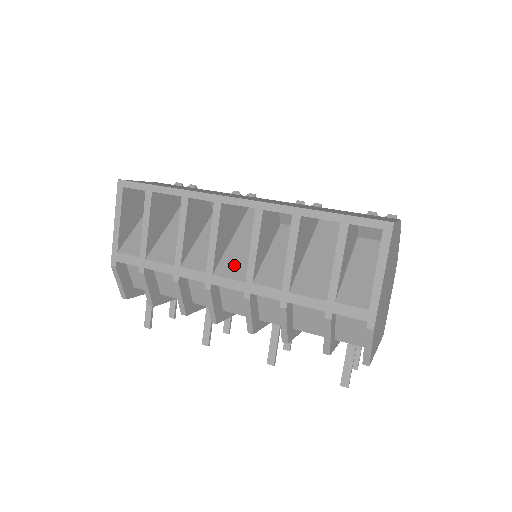
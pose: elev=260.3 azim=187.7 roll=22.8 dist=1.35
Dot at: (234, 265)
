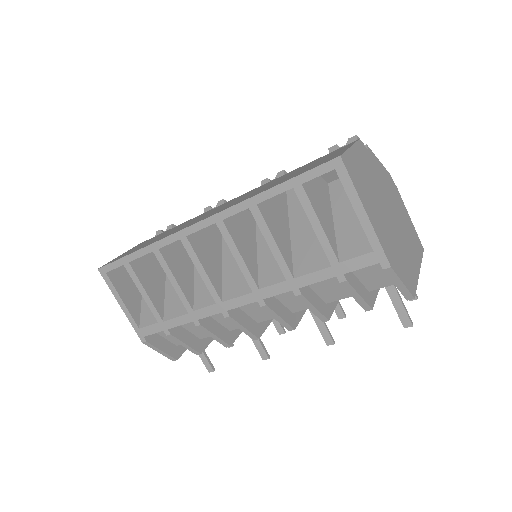
Dot at: (235, 282)
